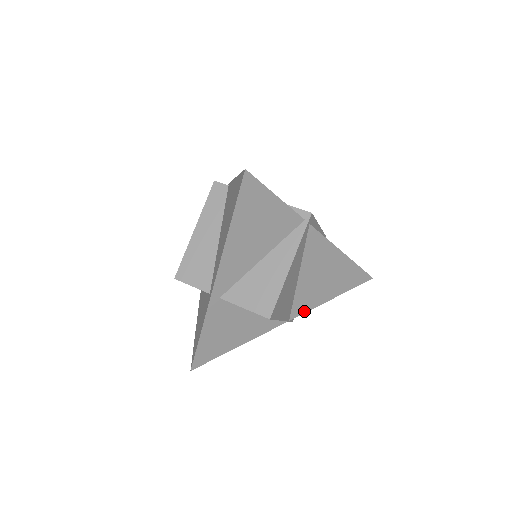
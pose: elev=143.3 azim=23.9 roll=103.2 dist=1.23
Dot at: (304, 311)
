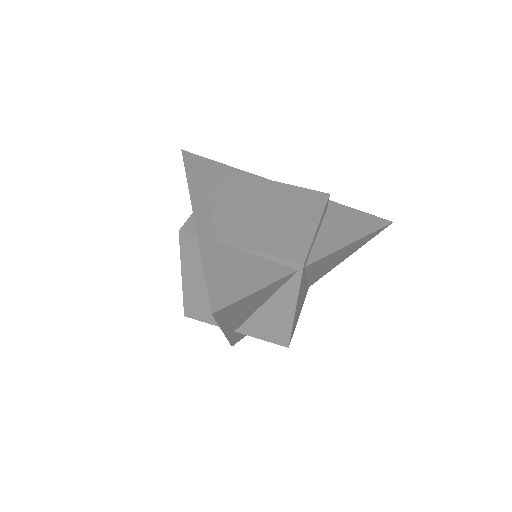
Dot at: (322, 276)
